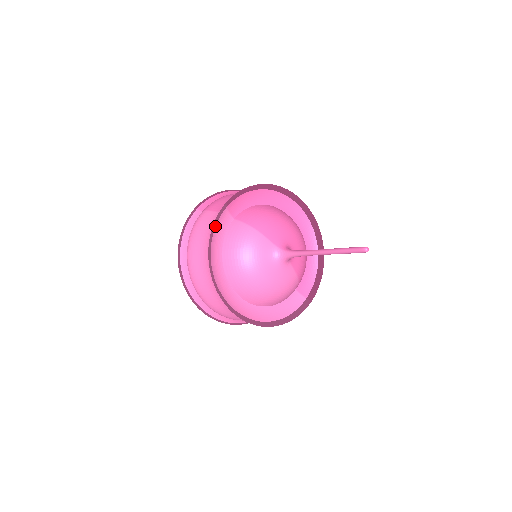
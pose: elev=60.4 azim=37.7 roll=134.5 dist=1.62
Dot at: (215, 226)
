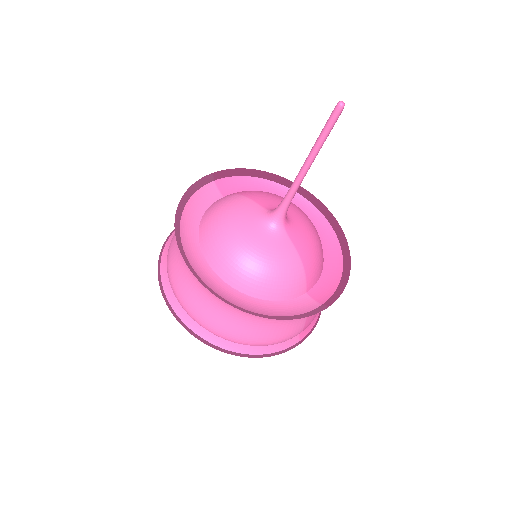
Dot at: (195, 192)
